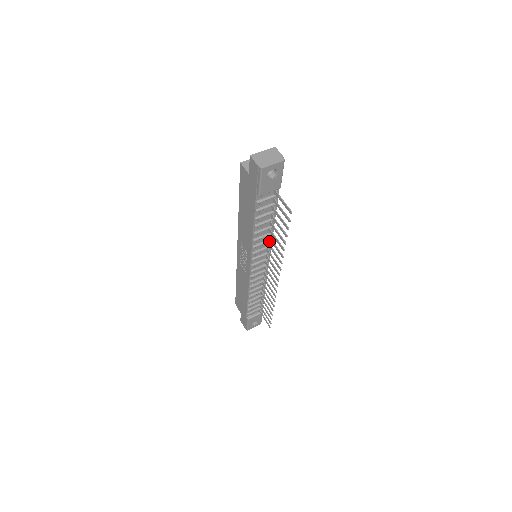
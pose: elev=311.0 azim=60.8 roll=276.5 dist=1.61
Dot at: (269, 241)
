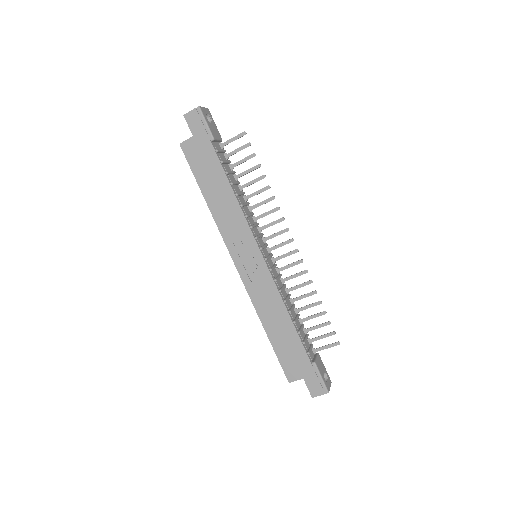
Dot at: (252, 214)
